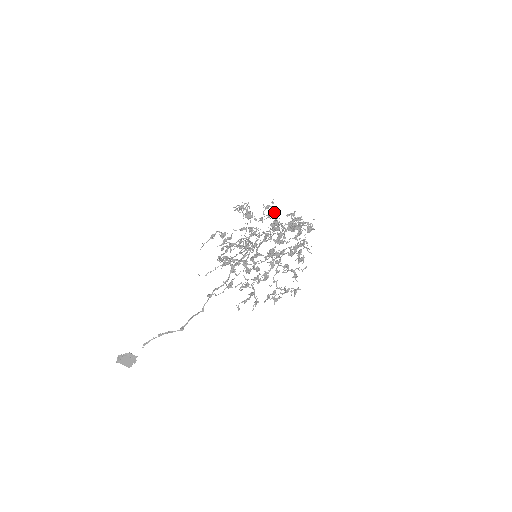
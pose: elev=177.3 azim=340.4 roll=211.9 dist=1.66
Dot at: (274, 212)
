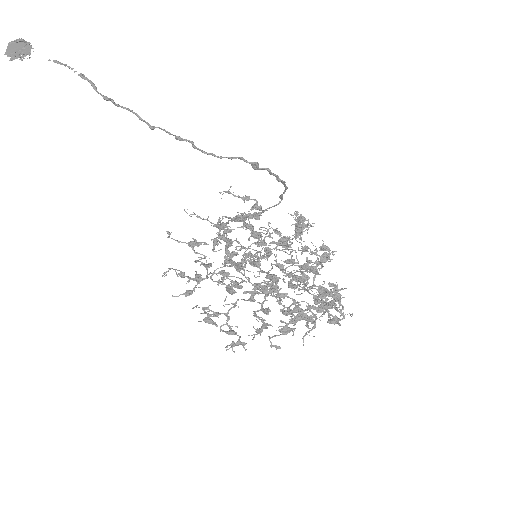
Dot at: (325, 259)
